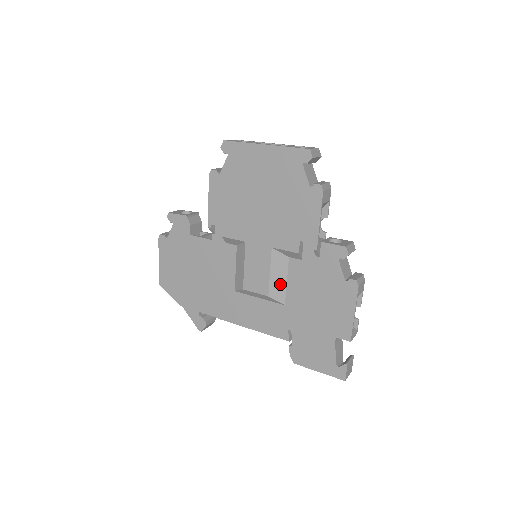
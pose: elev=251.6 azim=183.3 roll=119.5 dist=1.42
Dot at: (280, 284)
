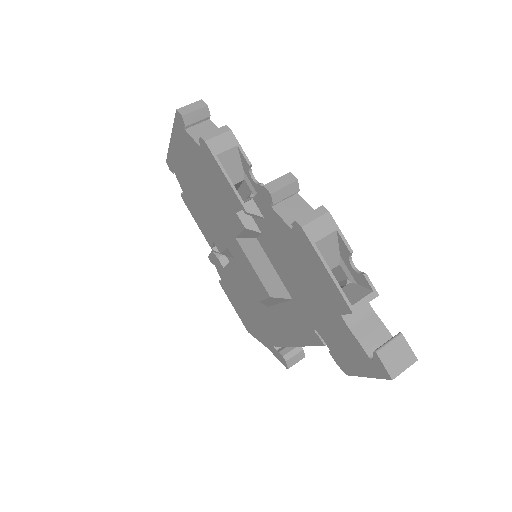
Dot at: (271, 276)
